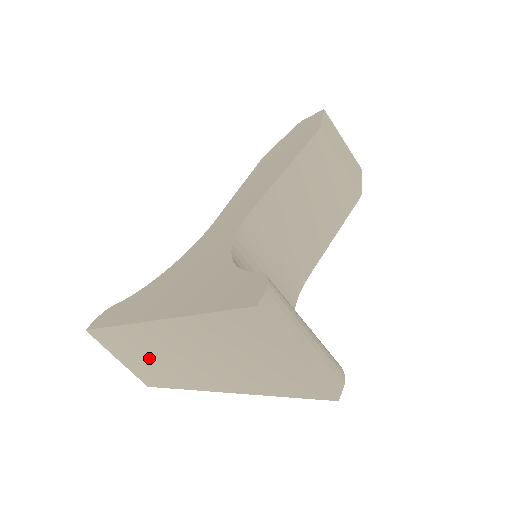
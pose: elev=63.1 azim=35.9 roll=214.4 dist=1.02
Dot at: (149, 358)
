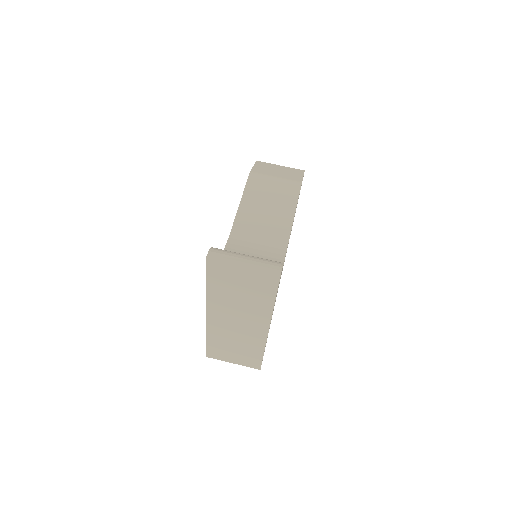
Dot at: (234, 343)
